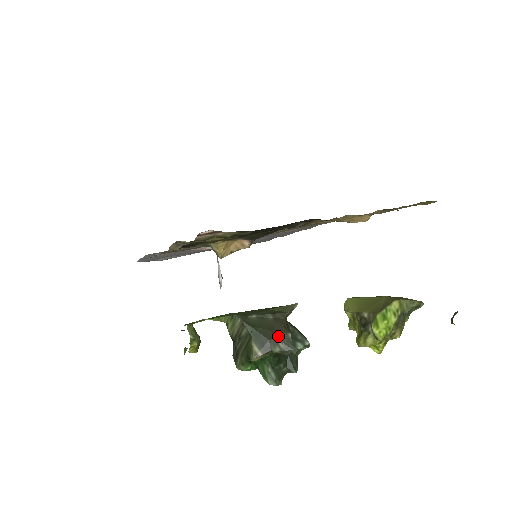
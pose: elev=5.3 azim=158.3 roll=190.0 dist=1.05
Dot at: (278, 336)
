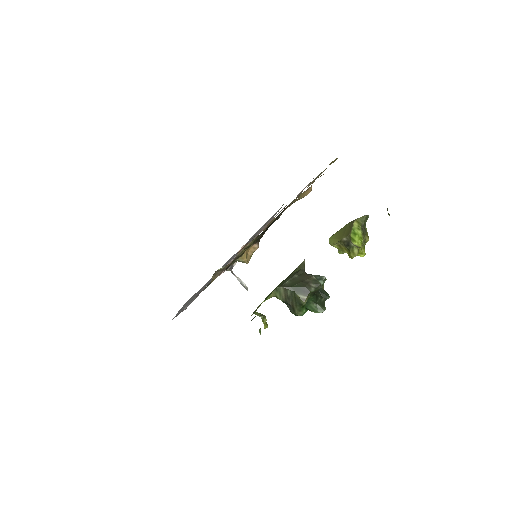
Dot at: (308, 282)
